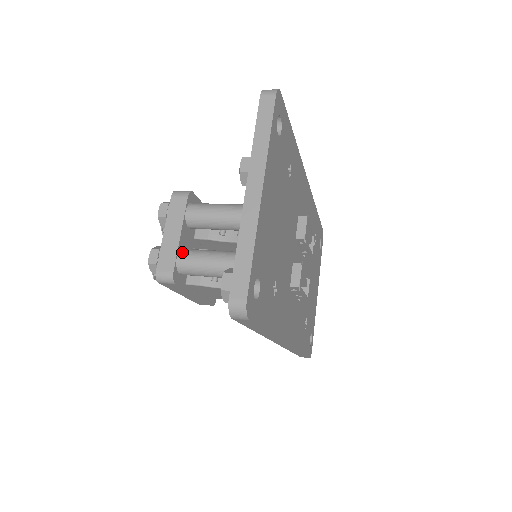
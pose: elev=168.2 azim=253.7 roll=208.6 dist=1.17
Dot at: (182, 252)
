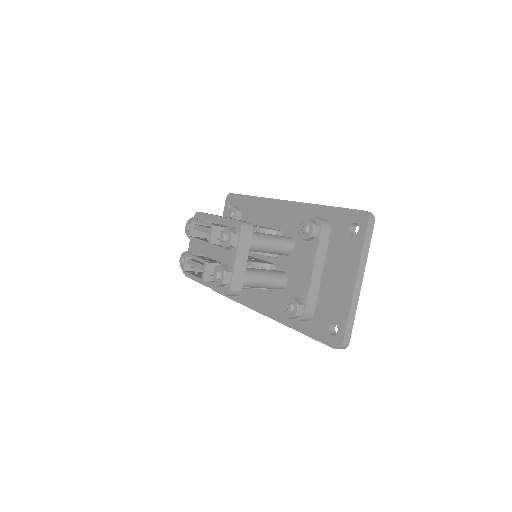
Dot at: (246, 274)
